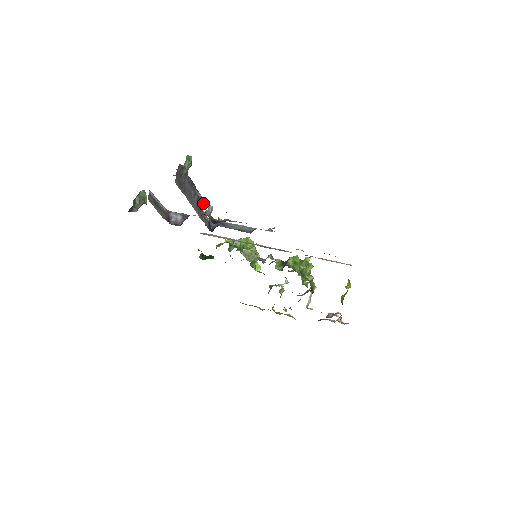
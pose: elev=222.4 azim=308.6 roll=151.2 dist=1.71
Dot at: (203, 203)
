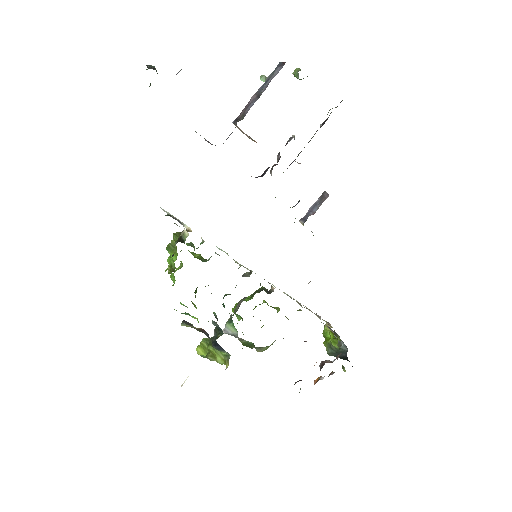
Dot at: occluded
